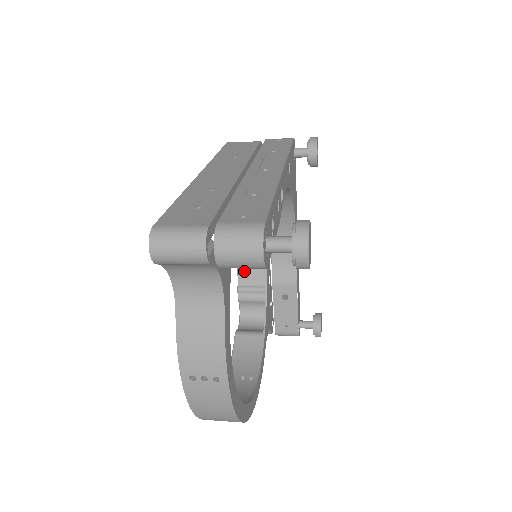
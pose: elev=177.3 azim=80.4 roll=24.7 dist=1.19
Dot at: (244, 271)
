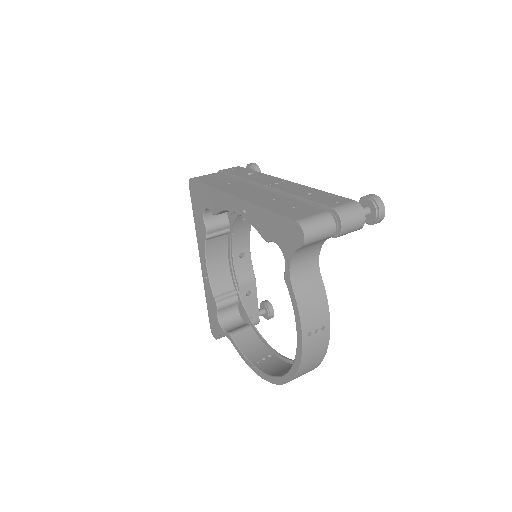
Dot at: (216, 283)
